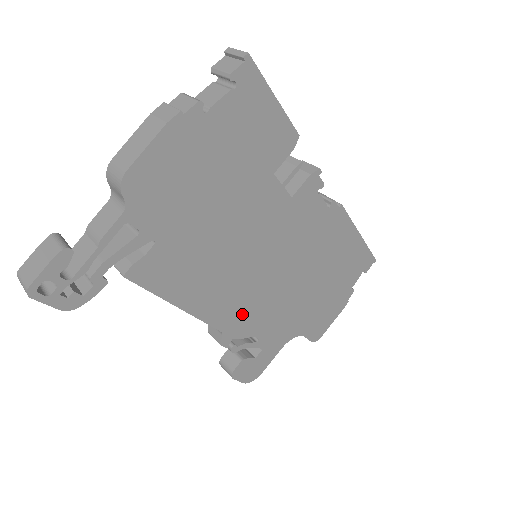
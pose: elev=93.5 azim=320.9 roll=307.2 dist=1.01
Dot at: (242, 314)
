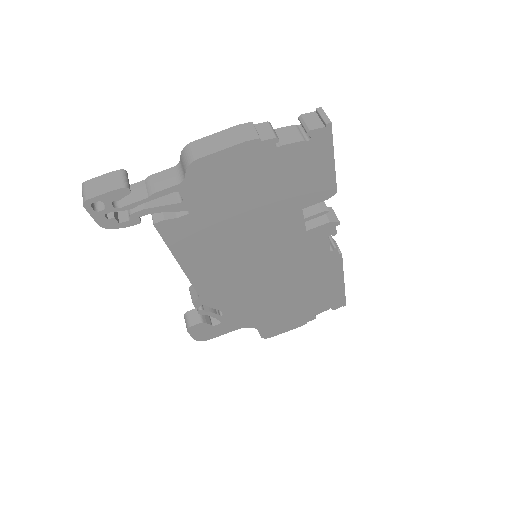
Dot at: (221, 291)
